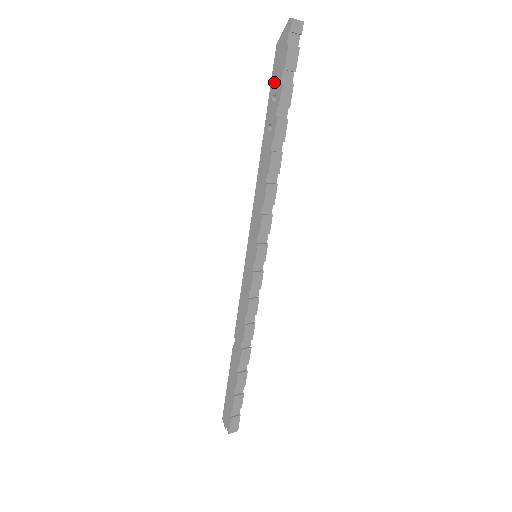
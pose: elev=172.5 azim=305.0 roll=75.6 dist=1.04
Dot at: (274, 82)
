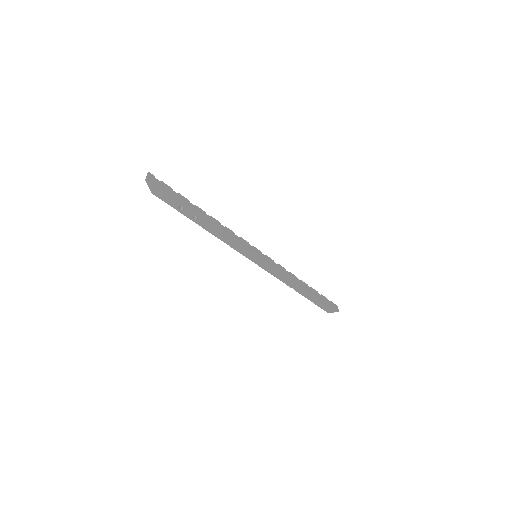
Dot at: (172, 204)
